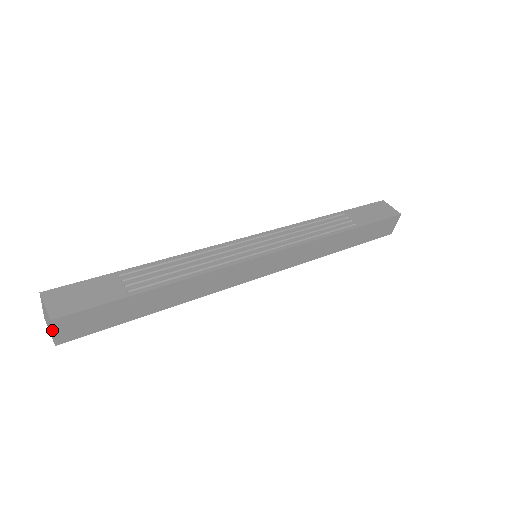
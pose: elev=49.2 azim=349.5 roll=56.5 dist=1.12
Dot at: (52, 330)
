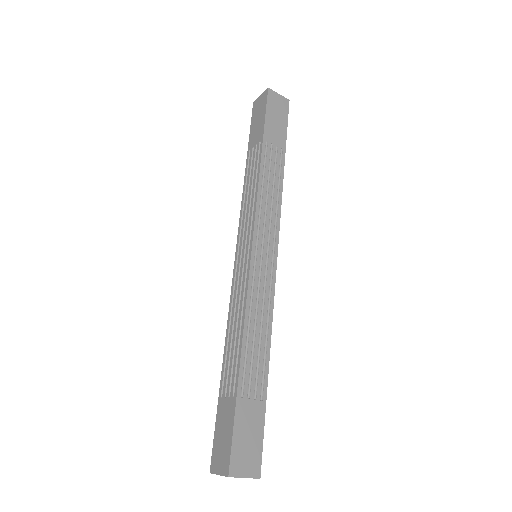
Dot at: occluded
